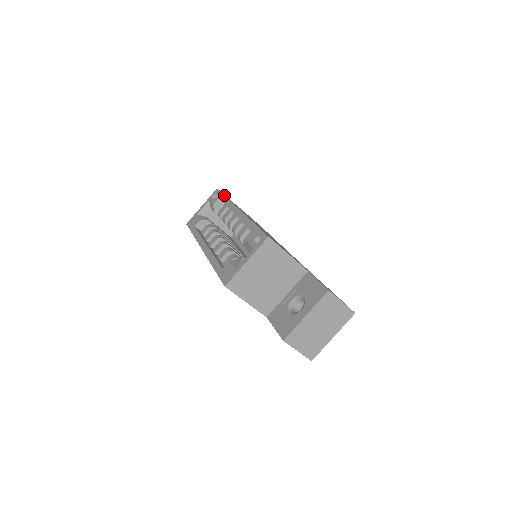
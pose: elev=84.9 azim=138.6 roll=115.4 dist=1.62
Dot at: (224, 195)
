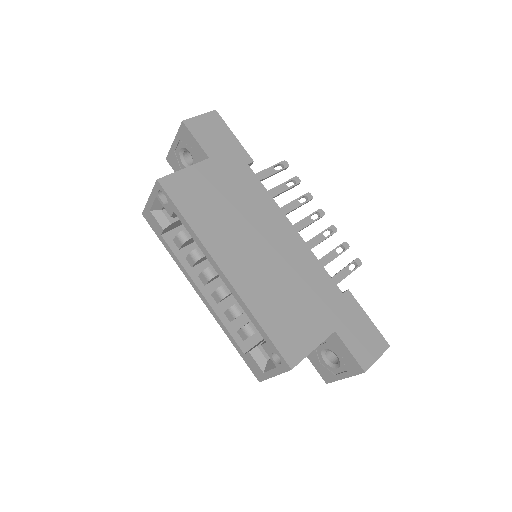
Dot at: (181, 215)
